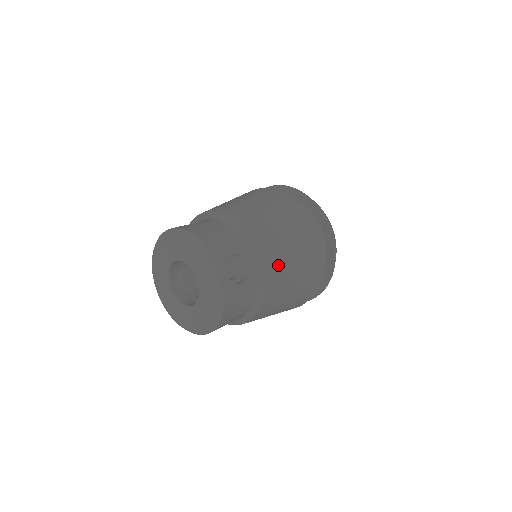
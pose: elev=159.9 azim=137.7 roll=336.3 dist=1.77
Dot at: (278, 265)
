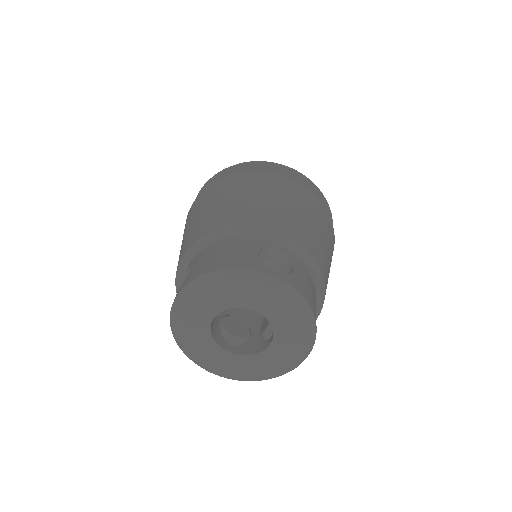
Dot at: occluded
